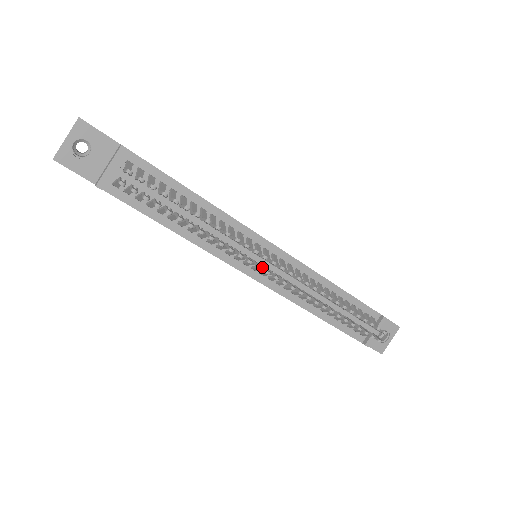
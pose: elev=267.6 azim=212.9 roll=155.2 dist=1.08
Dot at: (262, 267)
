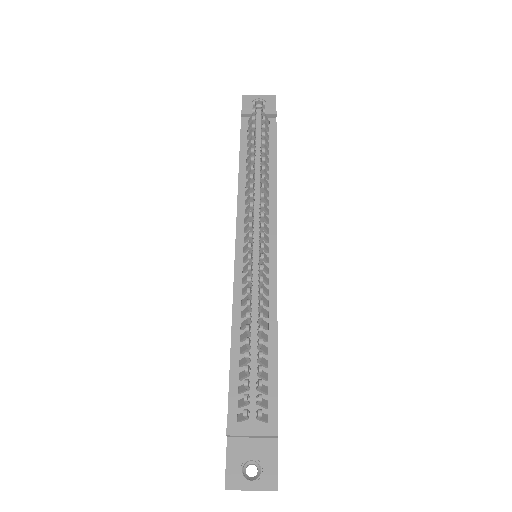
Dot at: occluded
